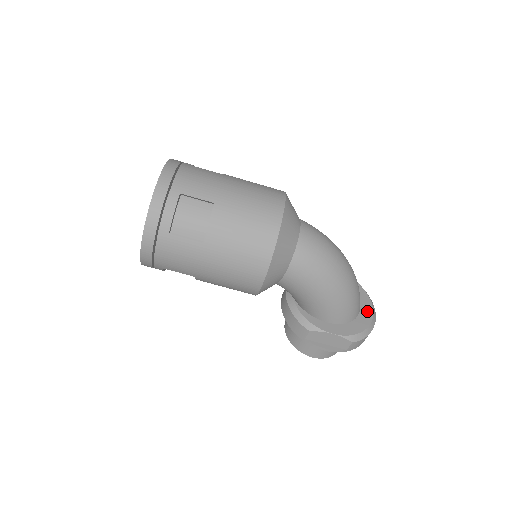
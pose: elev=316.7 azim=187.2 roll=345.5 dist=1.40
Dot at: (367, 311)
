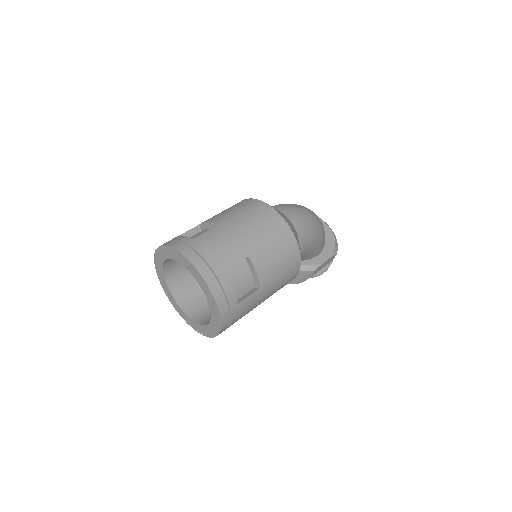
Dot at: (323, 225)
